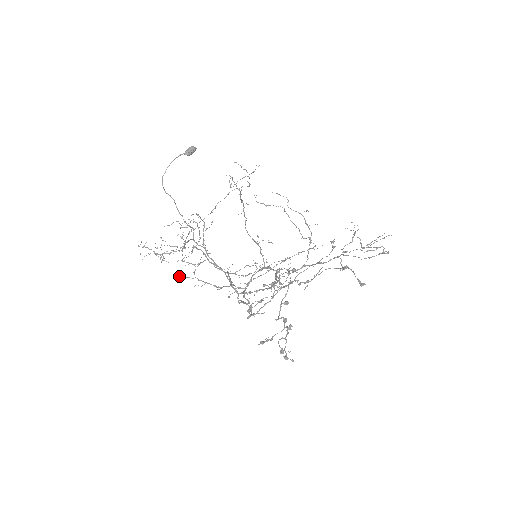
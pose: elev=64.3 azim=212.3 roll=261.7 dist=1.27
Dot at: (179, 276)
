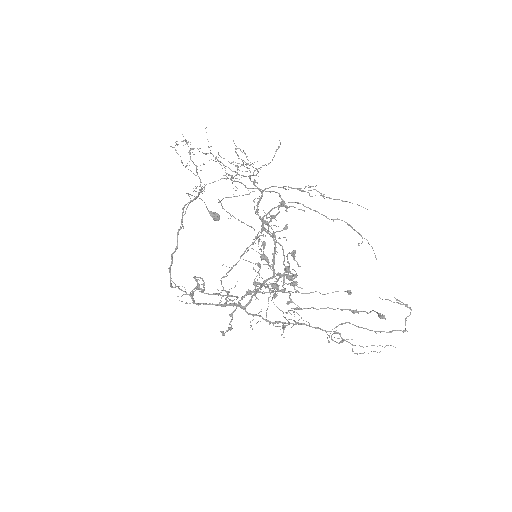
Dot at: occluded
